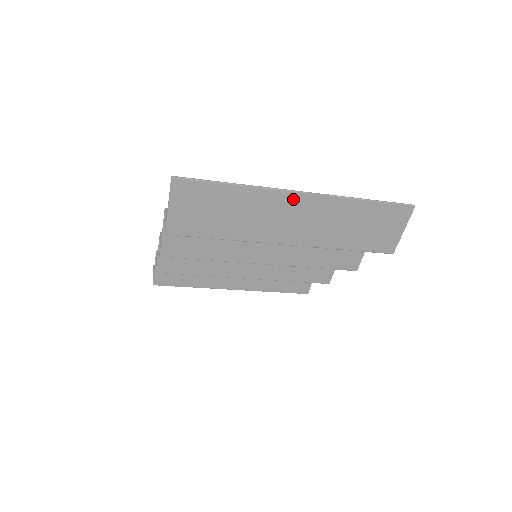
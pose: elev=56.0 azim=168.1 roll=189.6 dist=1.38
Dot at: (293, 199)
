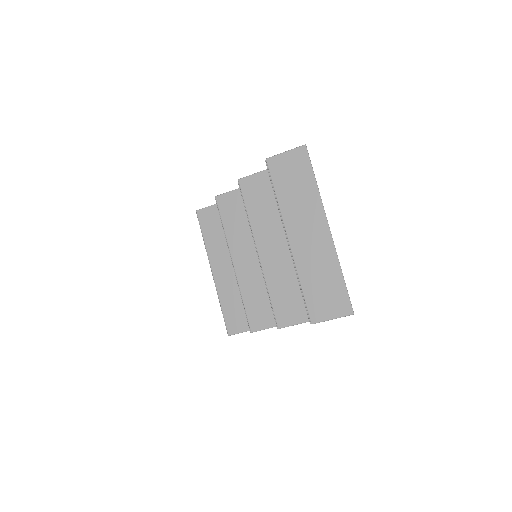
Dot at: (322, 224)
